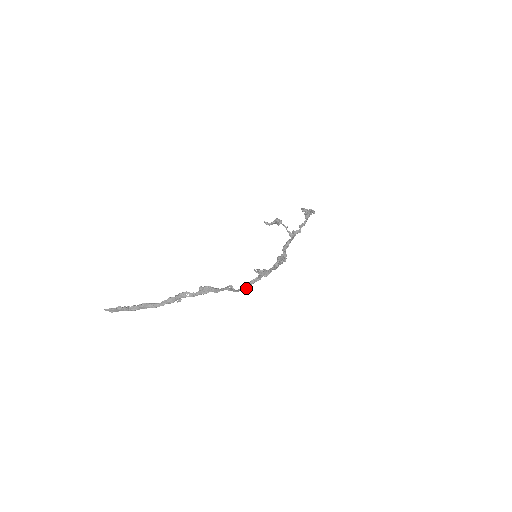
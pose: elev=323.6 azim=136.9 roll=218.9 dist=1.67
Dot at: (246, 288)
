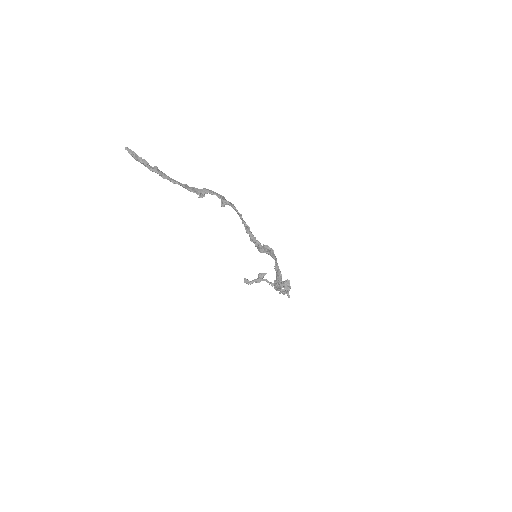
Dot at: (260, 243)
